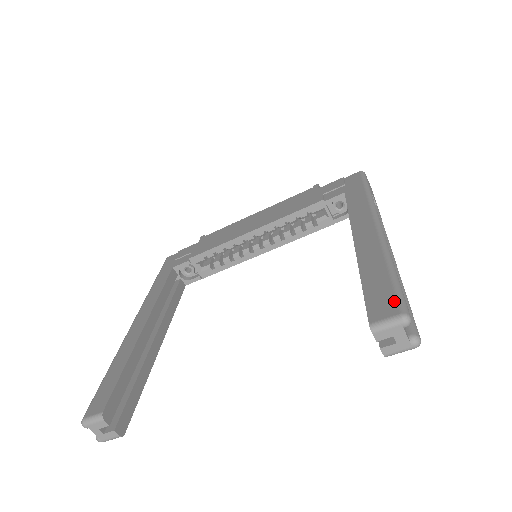
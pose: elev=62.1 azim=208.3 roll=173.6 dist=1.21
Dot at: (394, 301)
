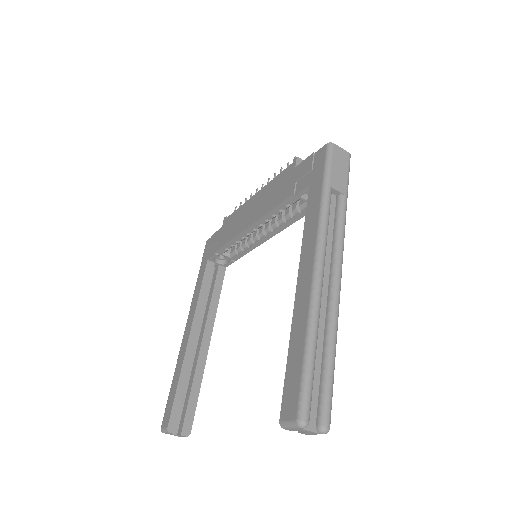
Dot at: (296, 400)
